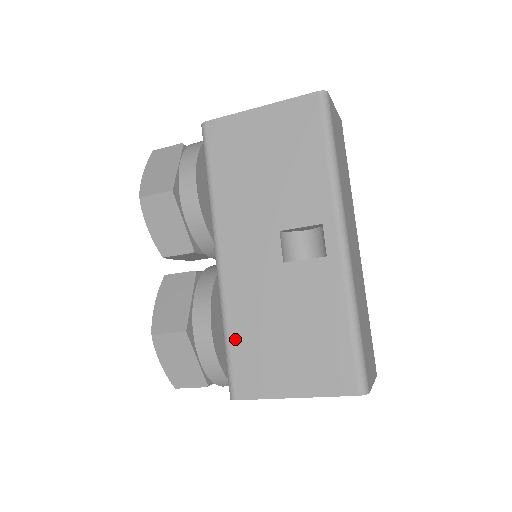
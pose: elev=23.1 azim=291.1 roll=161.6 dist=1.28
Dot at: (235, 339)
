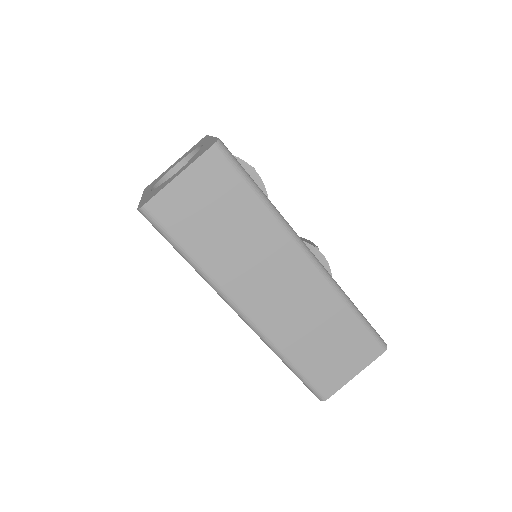
Dot at: occluded
